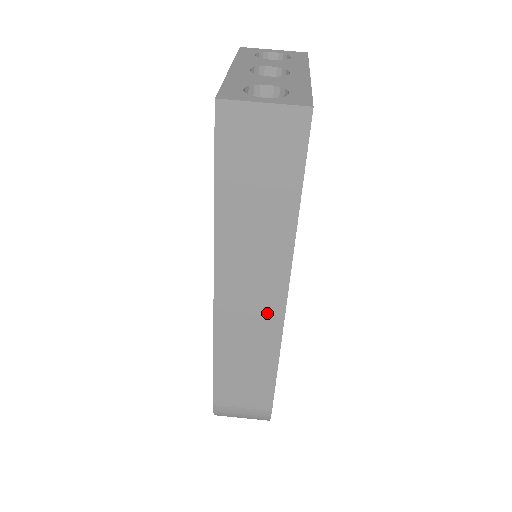
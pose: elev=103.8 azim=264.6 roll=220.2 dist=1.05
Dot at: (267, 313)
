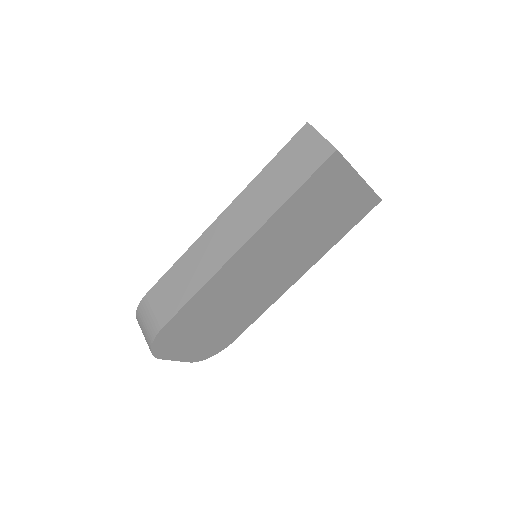
Dot at: (226, 248)
